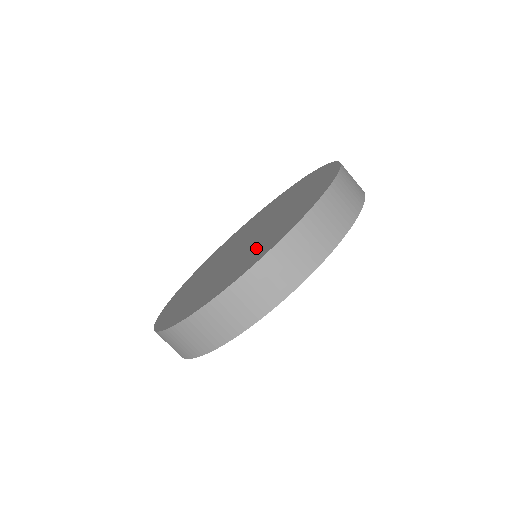
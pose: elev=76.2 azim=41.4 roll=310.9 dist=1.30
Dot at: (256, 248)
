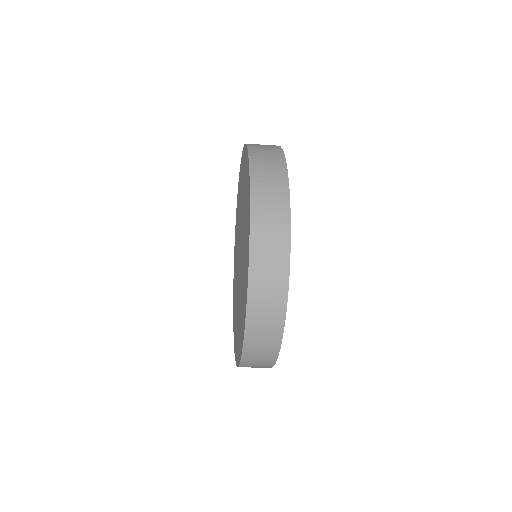
Dot at: (238, 323)
